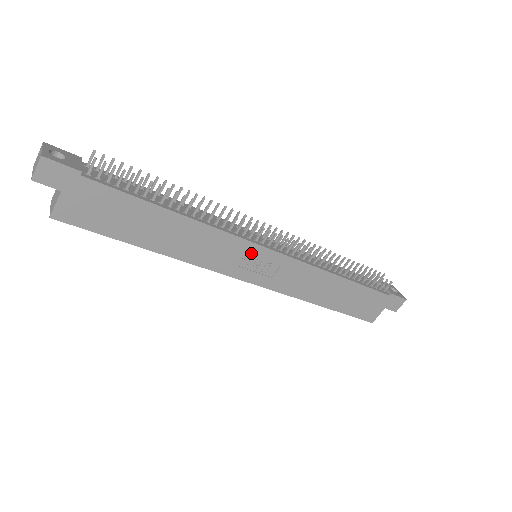
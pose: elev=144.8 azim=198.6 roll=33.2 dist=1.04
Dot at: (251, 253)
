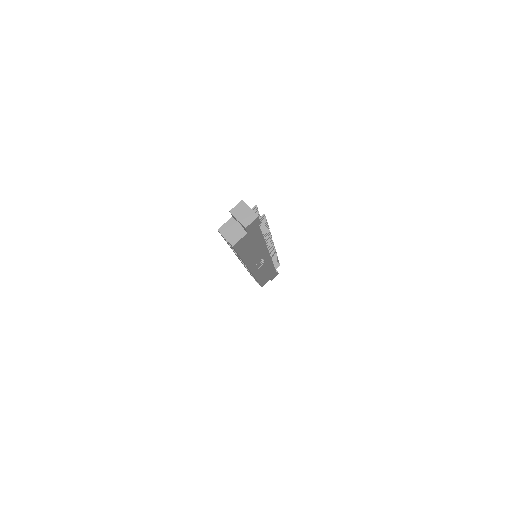
Dot at: (264, 257)
